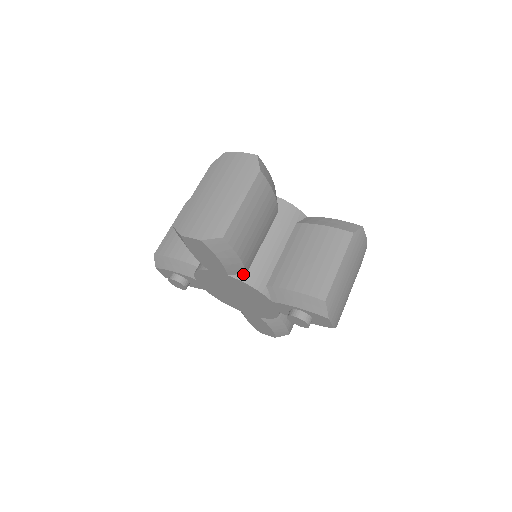
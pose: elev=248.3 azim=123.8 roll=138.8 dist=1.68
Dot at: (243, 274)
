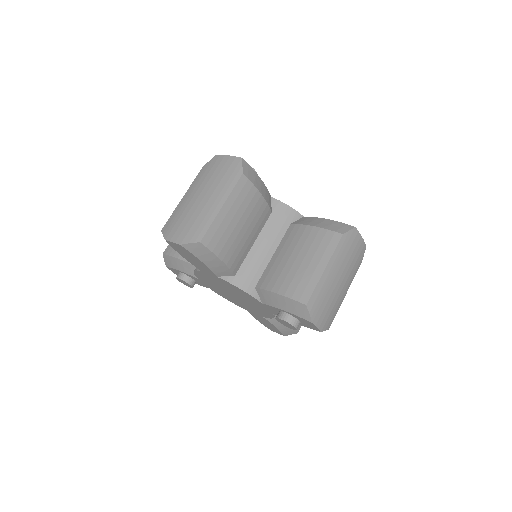
Dot at: (232, 276)
